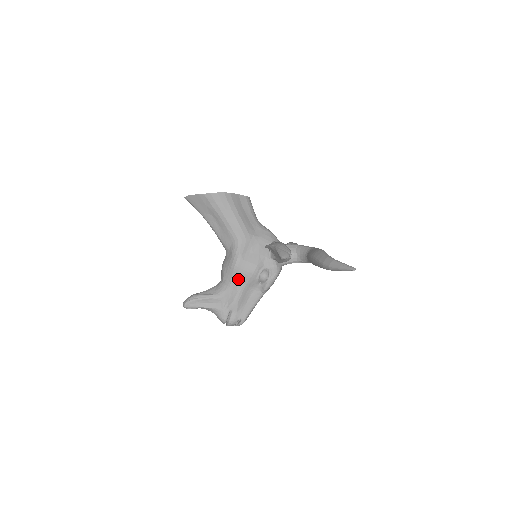
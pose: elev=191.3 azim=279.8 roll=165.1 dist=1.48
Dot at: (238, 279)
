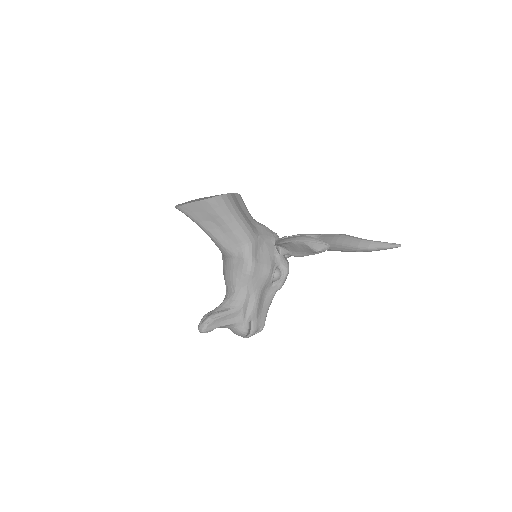
Dot at: (254, 285)
